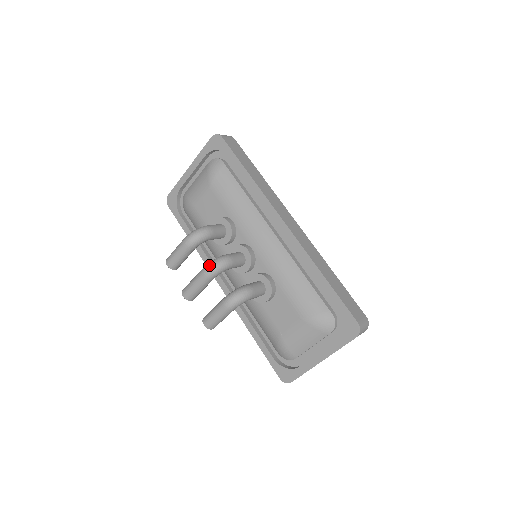
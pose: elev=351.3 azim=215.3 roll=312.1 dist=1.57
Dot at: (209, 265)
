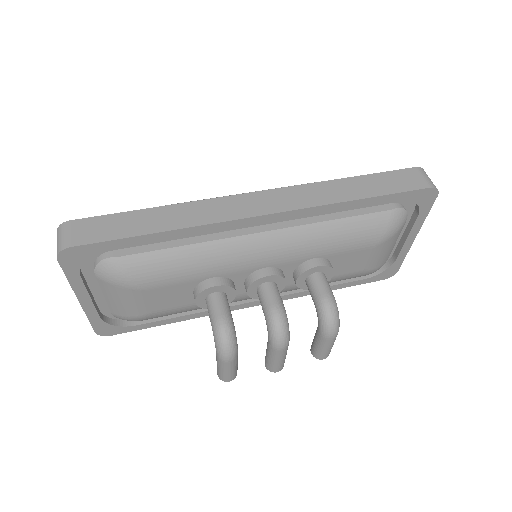
Dot at: (276, 342)
